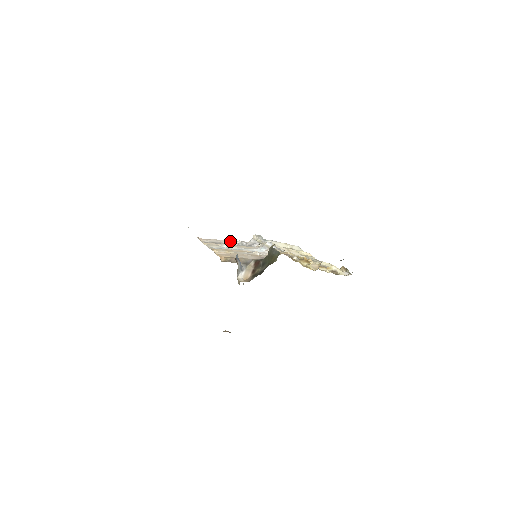
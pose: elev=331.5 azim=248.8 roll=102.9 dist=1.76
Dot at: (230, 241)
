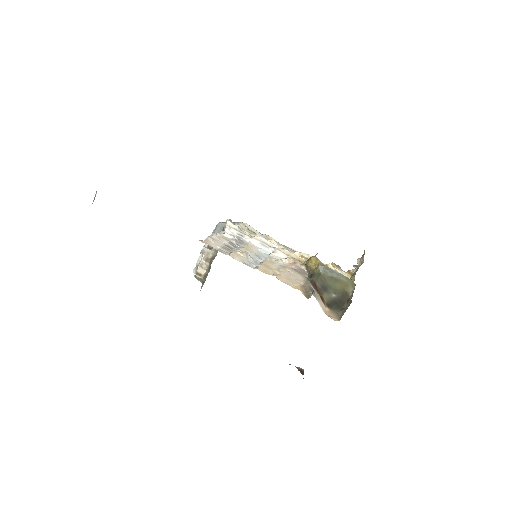
Dot at: (220, 236)
